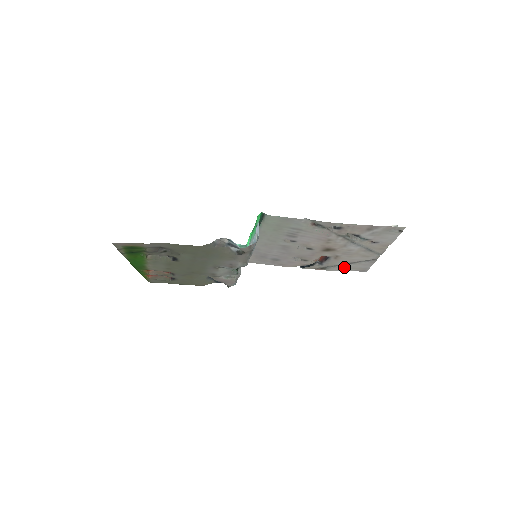
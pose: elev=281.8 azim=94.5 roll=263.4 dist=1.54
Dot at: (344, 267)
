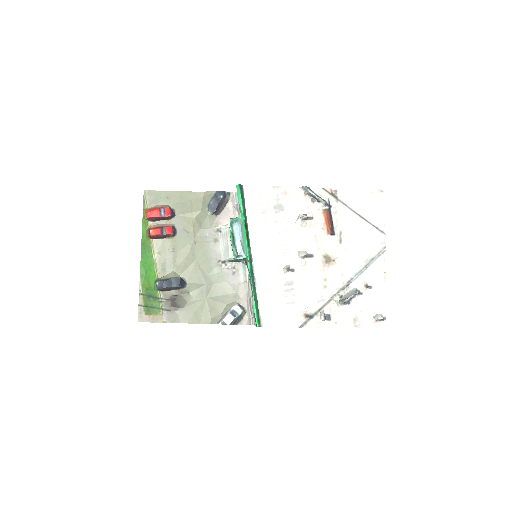
Dot at: (356, 203)
